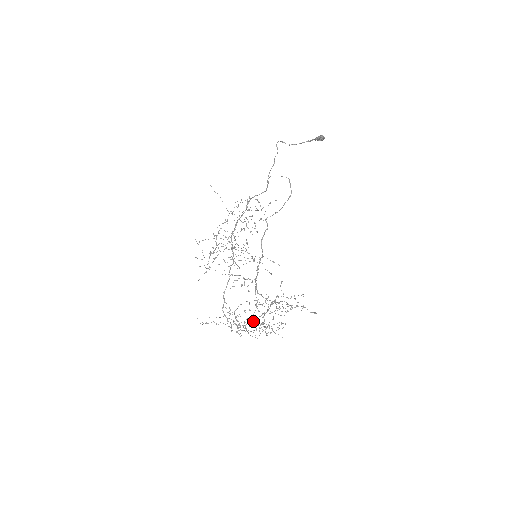
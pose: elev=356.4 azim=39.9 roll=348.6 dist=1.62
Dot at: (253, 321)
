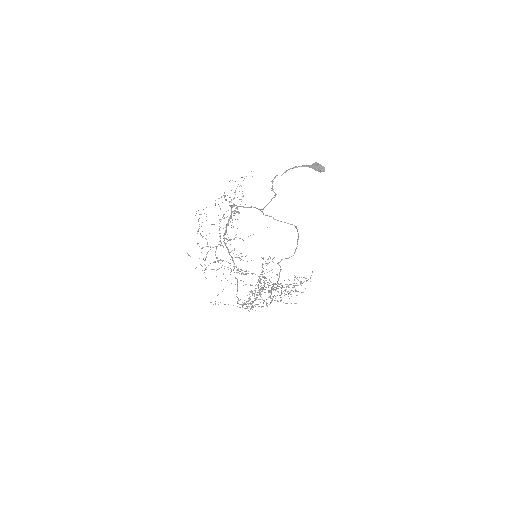
Dot at: (259, 289)
